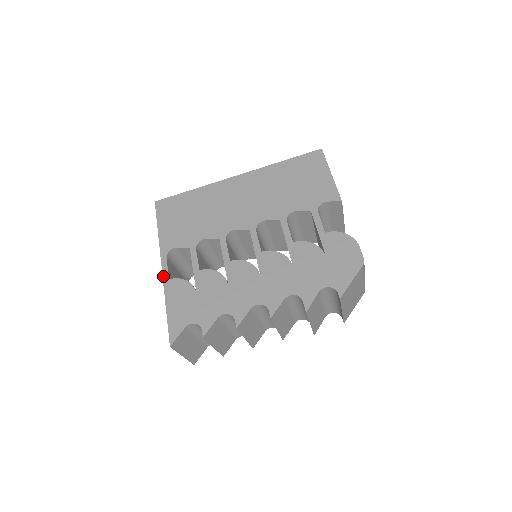
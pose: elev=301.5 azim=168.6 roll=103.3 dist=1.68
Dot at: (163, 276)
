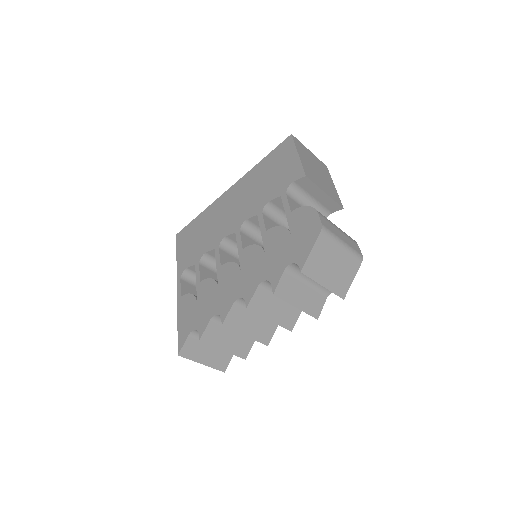
Dot at: (177, 295)
